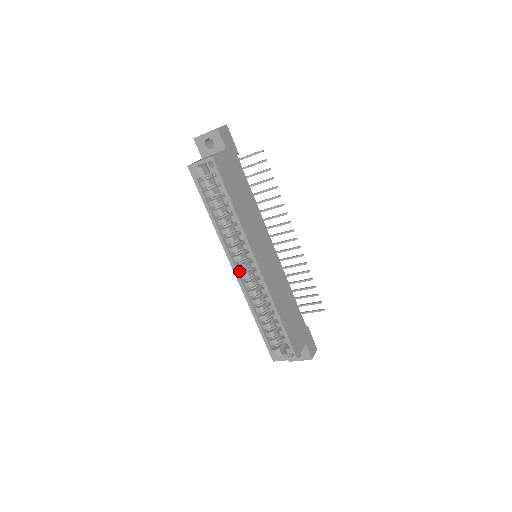
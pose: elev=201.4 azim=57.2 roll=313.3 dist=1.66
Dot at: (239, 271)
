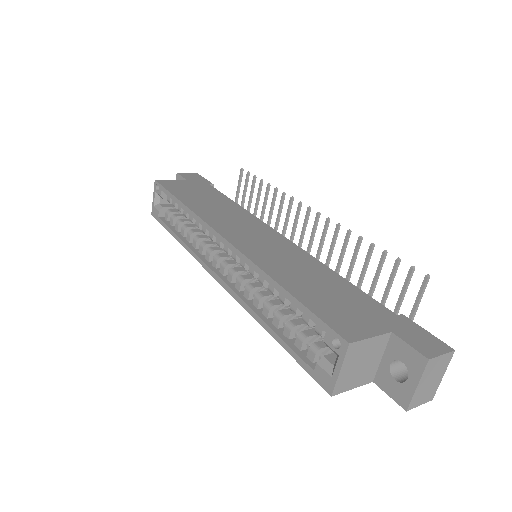
Dot at: (225, 277)
